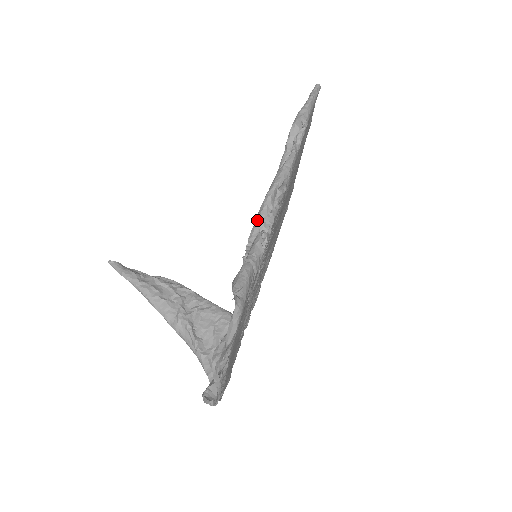
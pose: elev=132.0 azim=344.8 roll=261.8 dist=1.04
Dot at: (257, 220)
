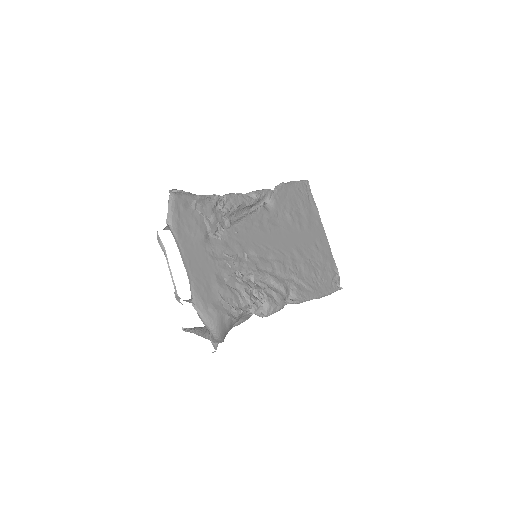
Dot at: occluded
